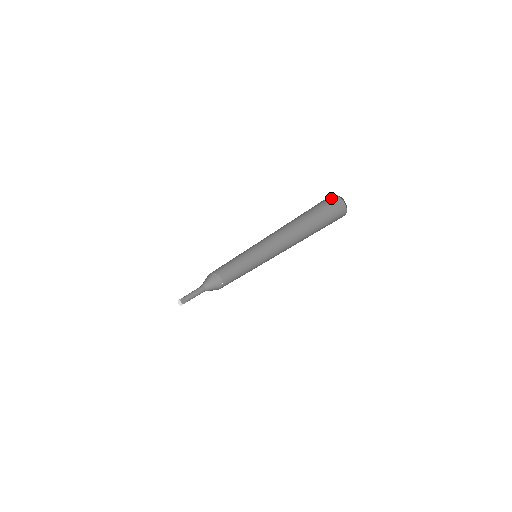
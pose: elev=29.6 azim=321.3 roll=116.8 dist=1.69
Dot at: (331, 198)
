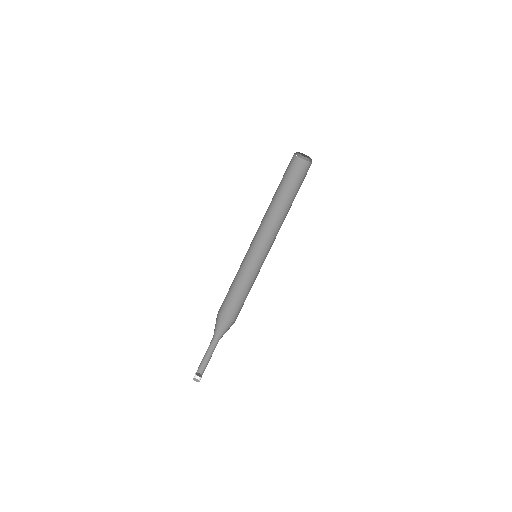
Dot at: (294, 161)
